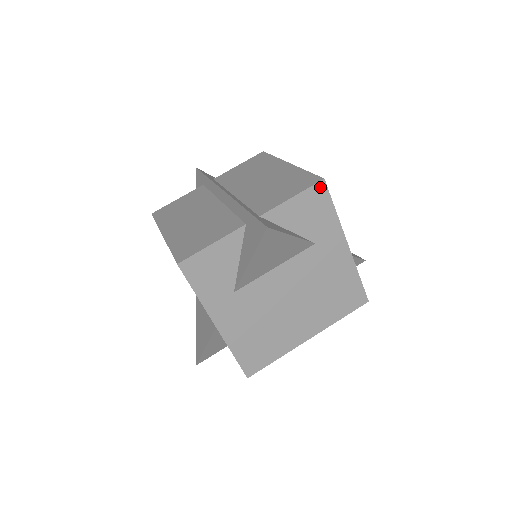
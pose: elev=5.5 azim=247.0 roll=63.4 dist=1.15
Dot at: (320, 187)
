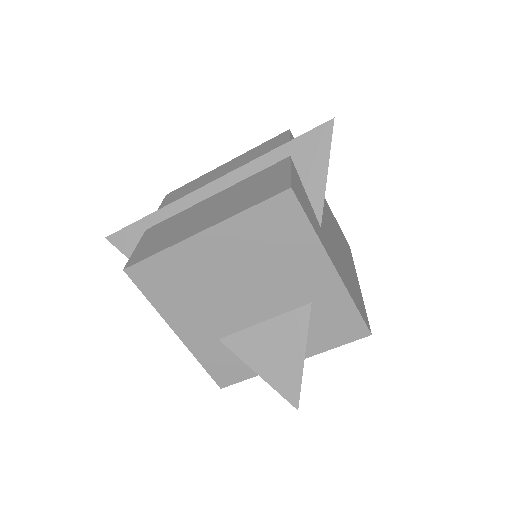
Dot at: (292, 136)
